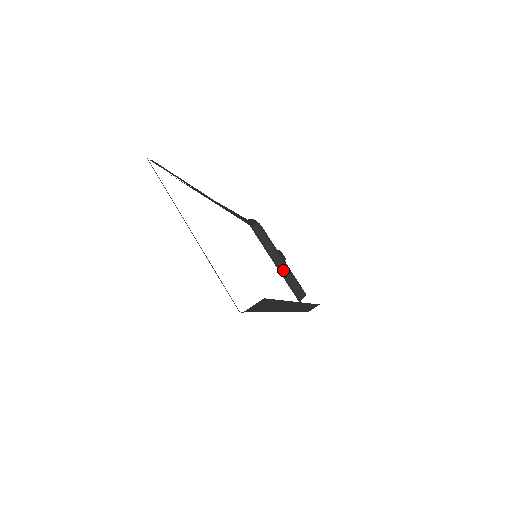
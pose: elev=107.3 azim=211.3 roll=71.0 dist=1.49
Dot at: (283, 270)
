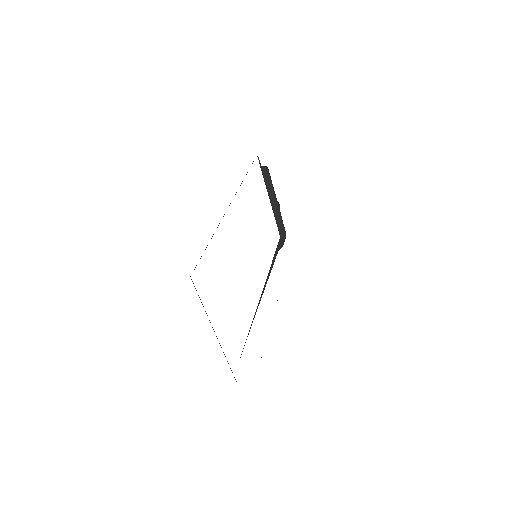
Dot at: (275, 210)
